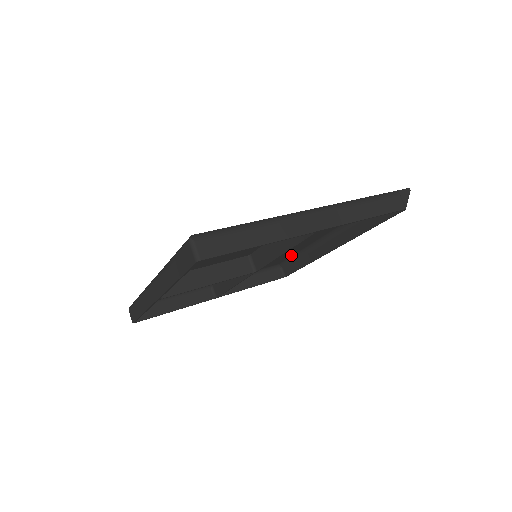
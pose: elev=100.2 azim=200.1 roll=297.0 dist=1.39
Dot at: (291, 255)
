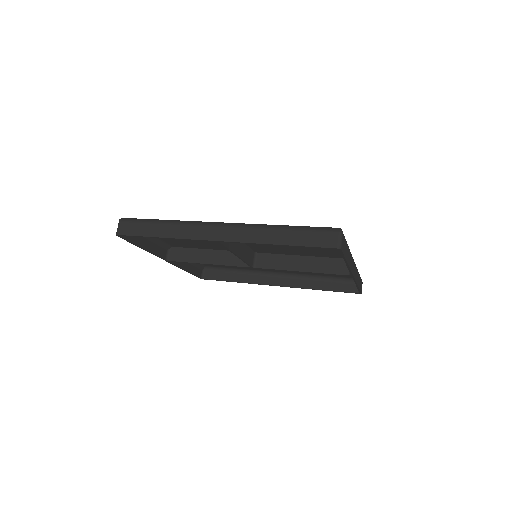
Dot at: (230, 267)
